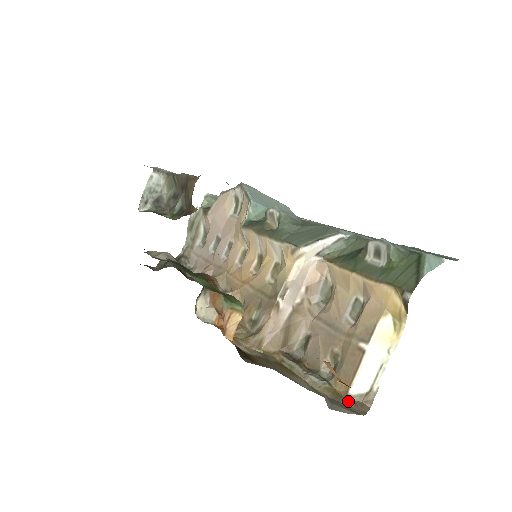
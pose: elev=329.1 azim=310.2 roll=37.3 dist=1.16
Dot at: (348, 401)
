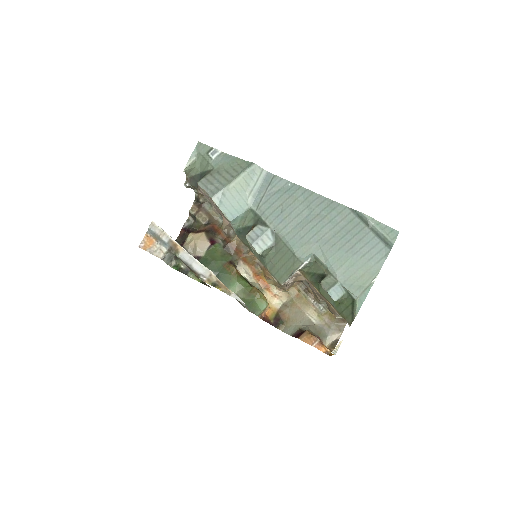
Dot at: (337, 321)
